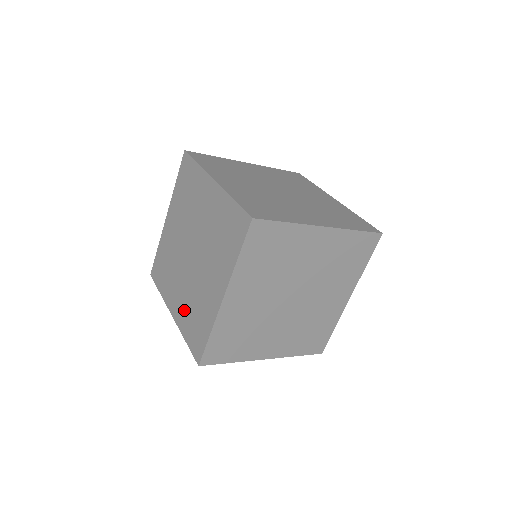
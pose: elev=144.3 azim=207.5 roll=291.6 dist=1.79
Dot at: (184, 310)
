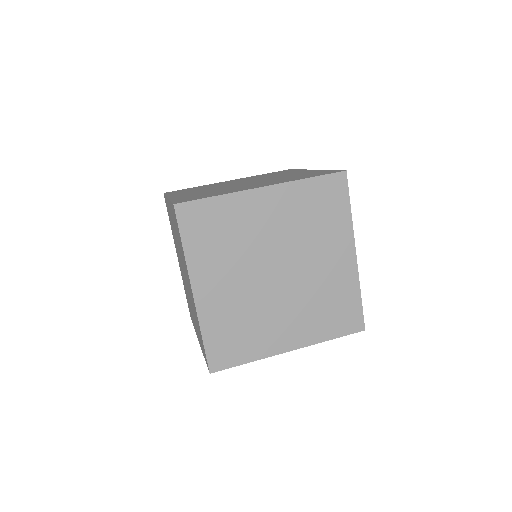
Dot at: occluded
